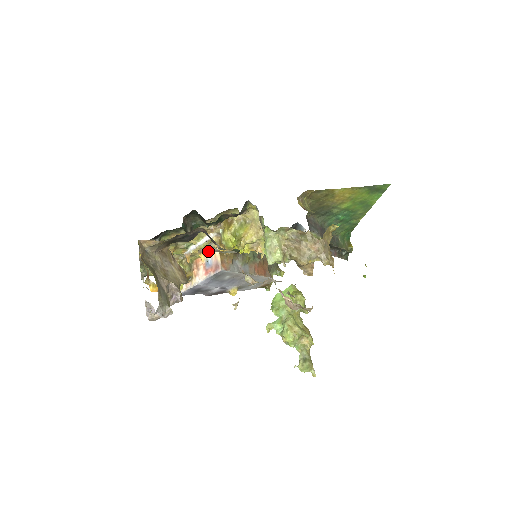
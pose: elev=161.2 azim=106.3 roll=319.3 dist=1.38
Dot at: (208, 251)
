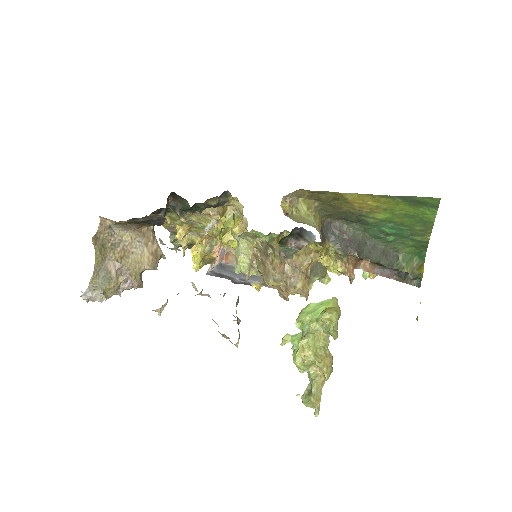
Dot at: occluded
